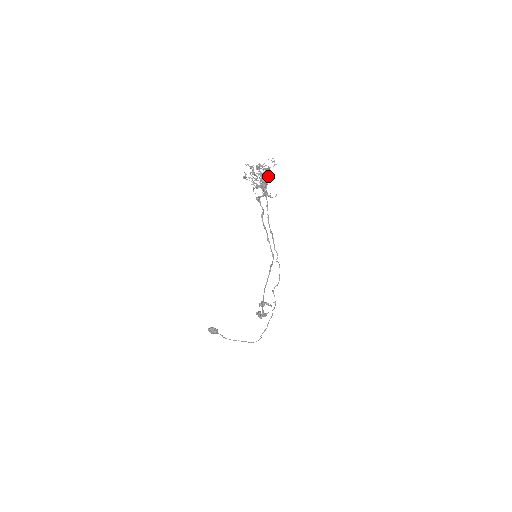
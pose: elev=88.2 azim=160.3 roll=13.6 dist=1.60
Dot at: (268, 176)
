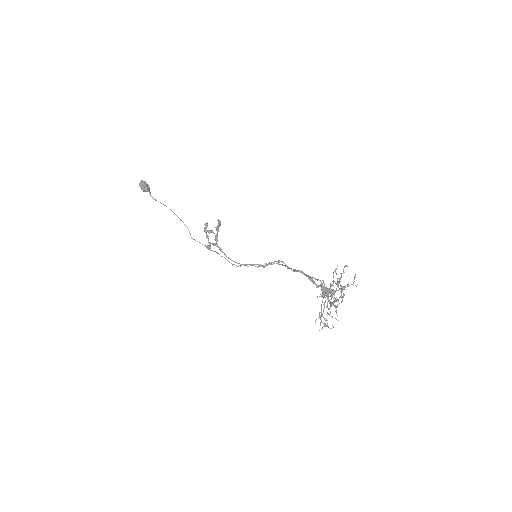
Dot at: occluded
